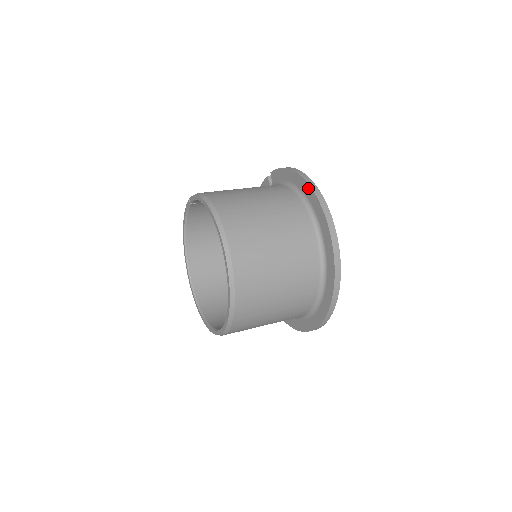
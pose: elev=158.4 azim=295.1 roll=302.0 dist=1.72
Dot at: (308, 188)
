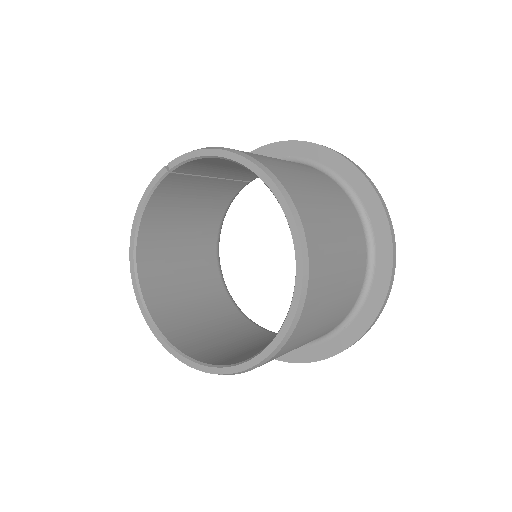
Dot at: (334, 156)
